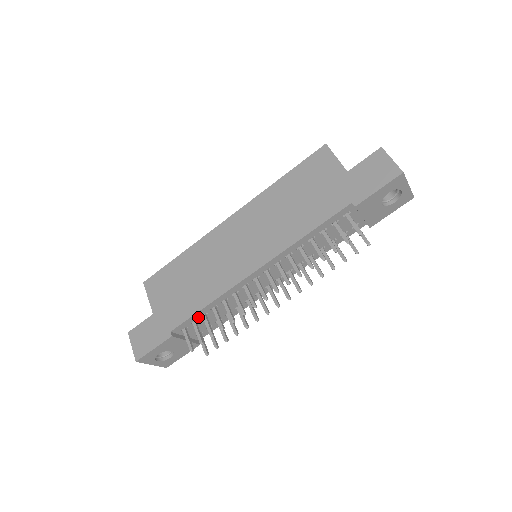
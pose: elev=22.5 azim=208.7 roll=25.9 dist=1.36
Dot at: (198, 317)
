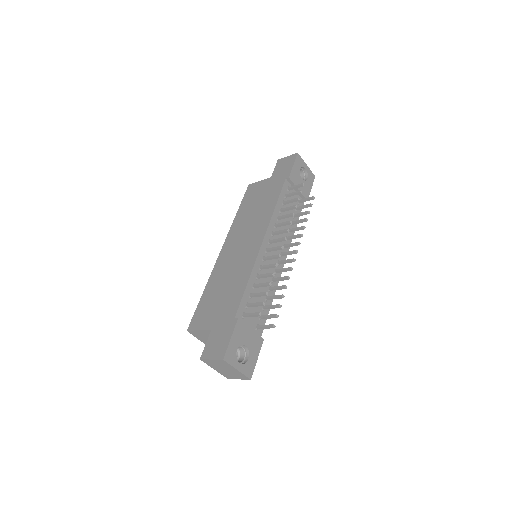
Dot at: (247, 299)
